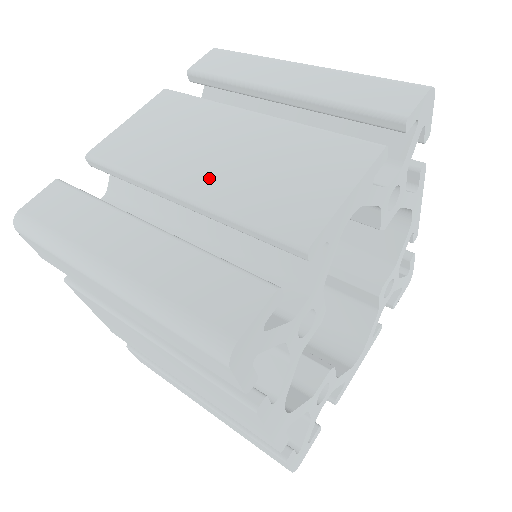
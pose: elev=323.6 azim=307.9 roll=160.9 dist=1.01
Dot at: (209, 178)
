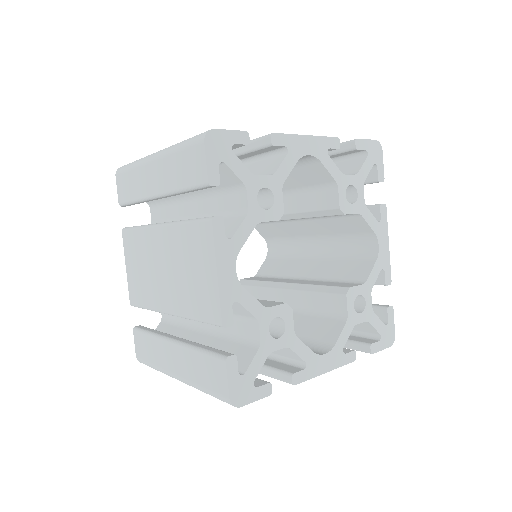
Dot at: occluded
